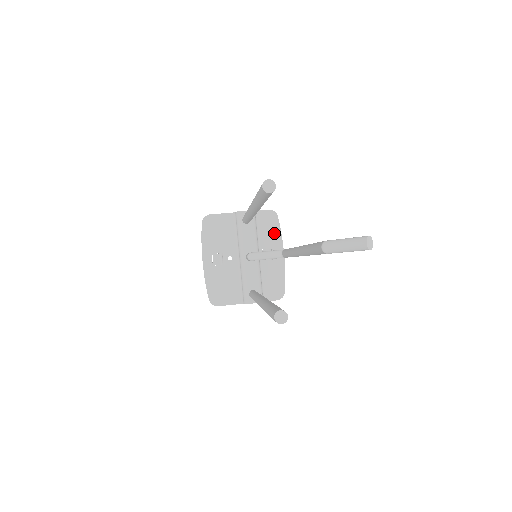
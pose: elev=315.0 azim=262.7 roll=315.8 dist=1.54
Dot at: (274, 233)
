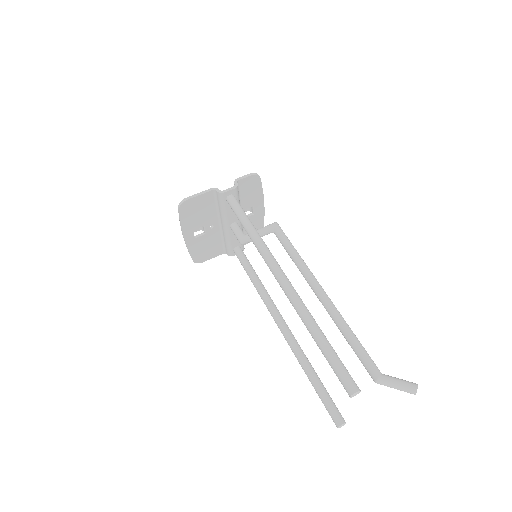
Dot at: (256, 193)
